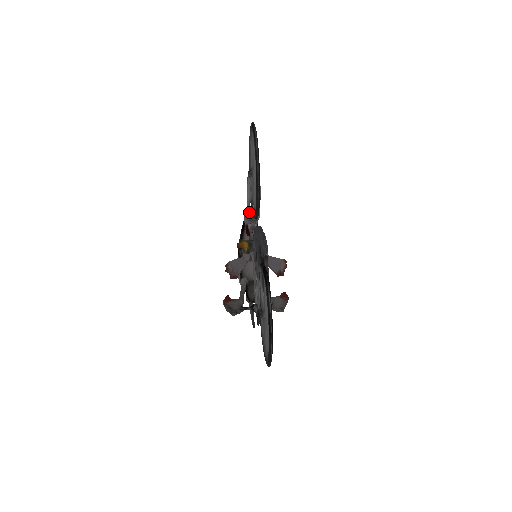
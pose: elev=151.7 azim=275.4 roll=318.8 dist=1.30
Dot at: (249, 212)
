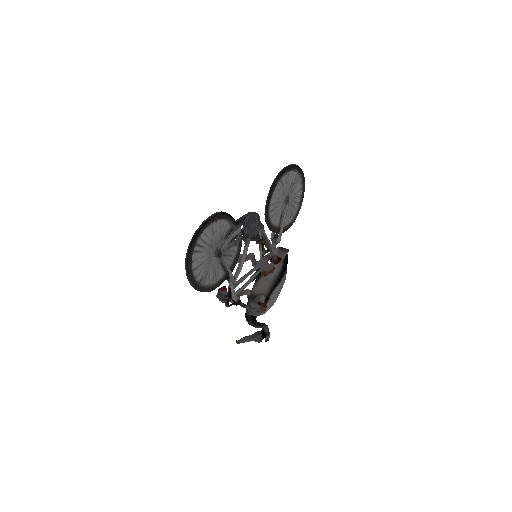
Dot at: (273, 232)
